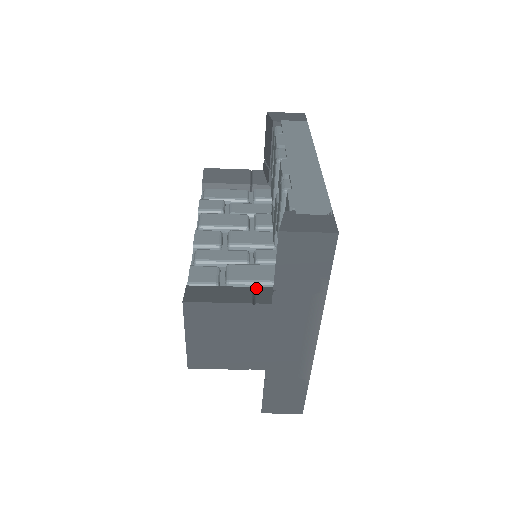
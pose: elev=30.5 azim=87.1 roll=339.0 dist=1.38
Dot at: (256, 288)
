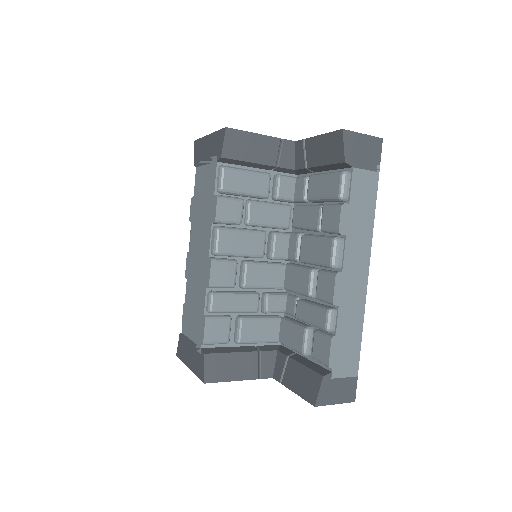
Dot at: (262, 353)
